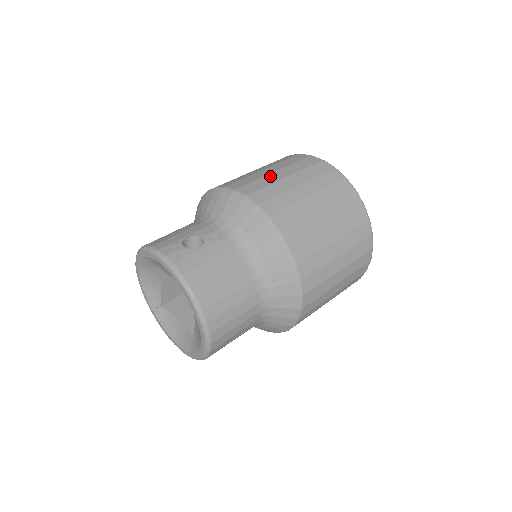
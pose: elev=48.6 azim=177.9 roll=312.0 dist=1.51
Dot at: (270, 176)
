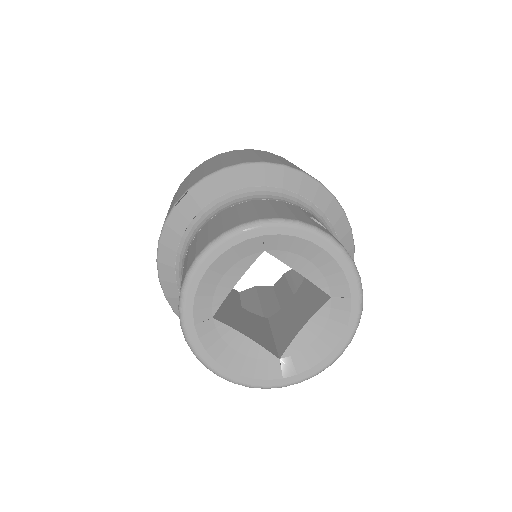
Dot at: occluded
